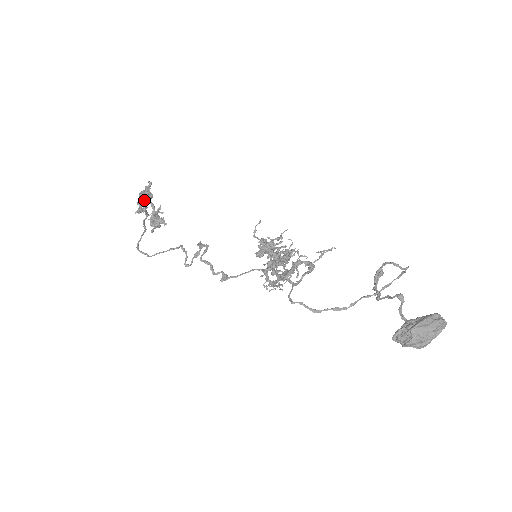
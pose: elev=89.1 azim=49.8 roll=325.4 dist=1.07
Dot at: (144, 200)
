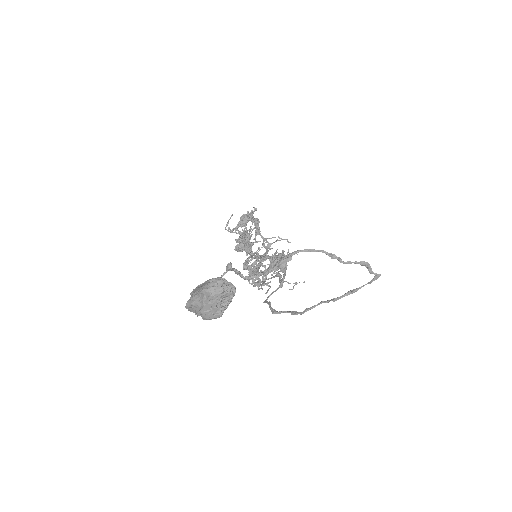
Dot at: (242, 221)
